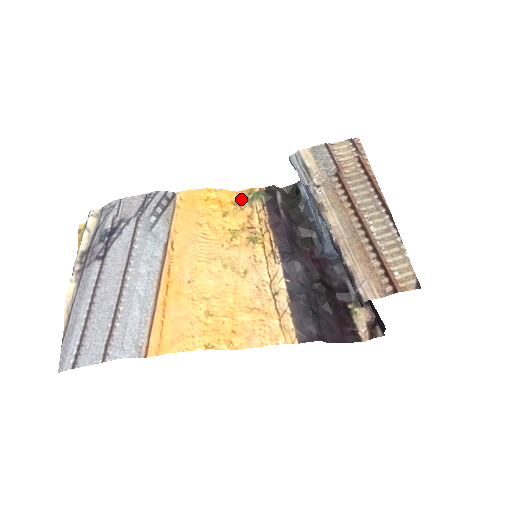
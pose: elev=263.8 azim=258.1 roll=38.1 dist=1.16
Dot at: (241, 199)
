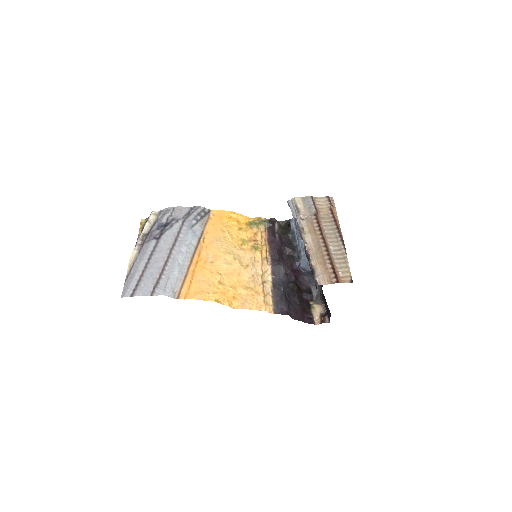
Dot at: (252, 222)
